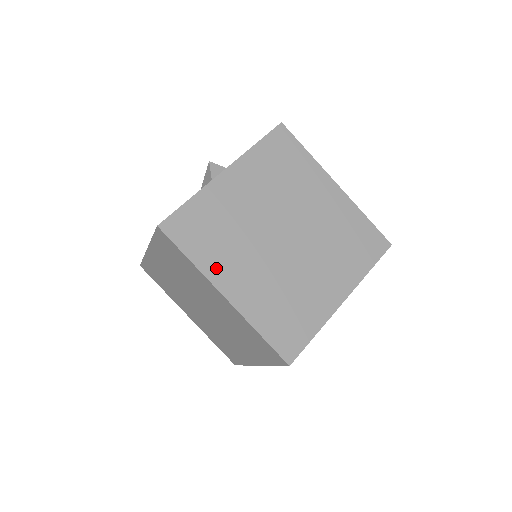
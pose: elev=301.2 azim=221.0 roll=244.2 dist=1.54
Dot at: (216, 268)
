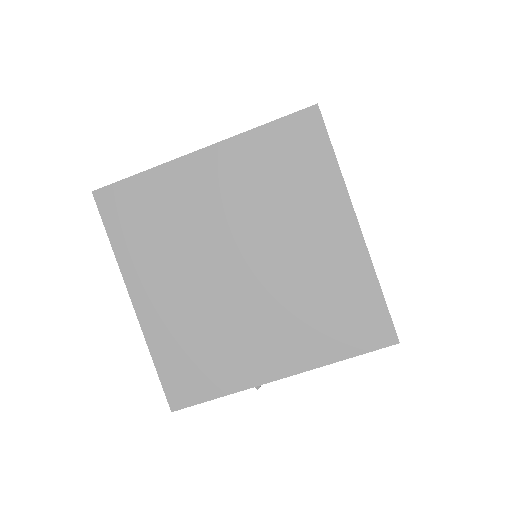
Dot at: occluded
